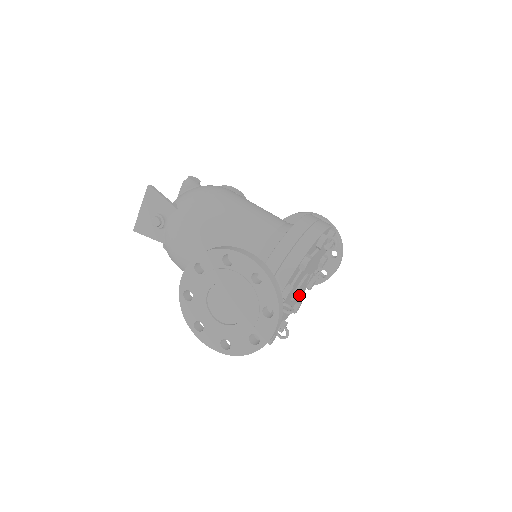
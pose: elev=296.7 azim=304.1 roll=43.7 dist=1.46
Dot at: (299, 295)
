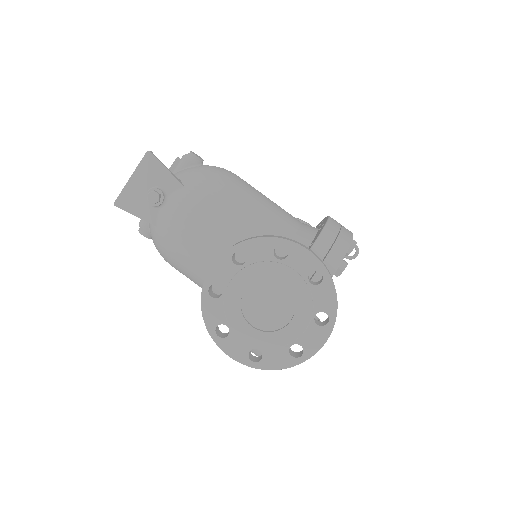
Dot at: occluded
